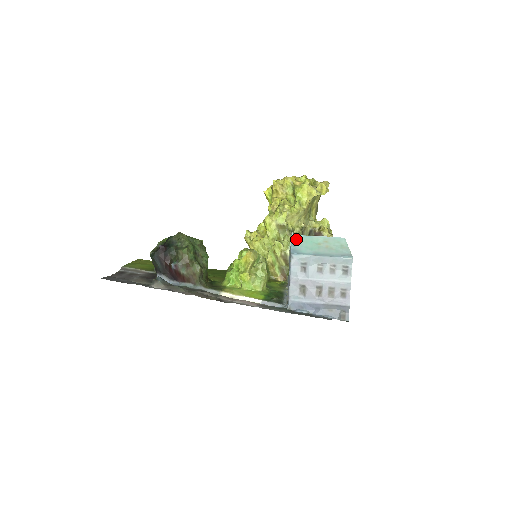
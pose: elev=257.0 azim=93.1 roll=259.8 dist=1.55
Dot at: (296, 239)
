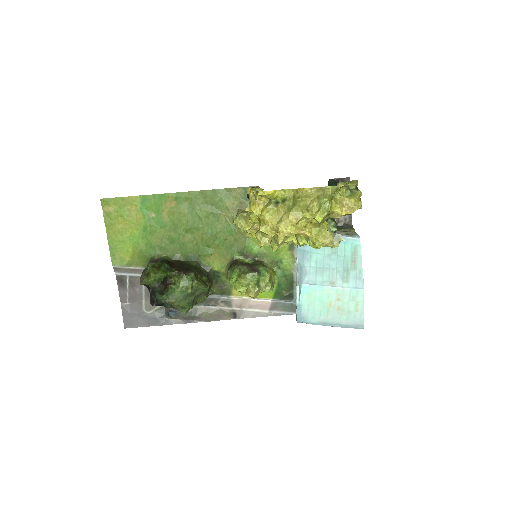
Dot at: (302, 296)
